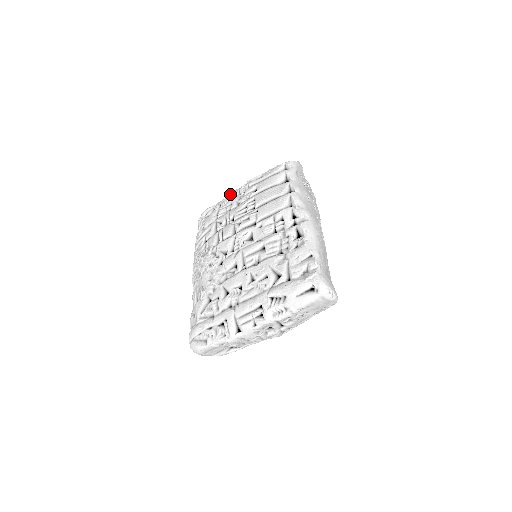
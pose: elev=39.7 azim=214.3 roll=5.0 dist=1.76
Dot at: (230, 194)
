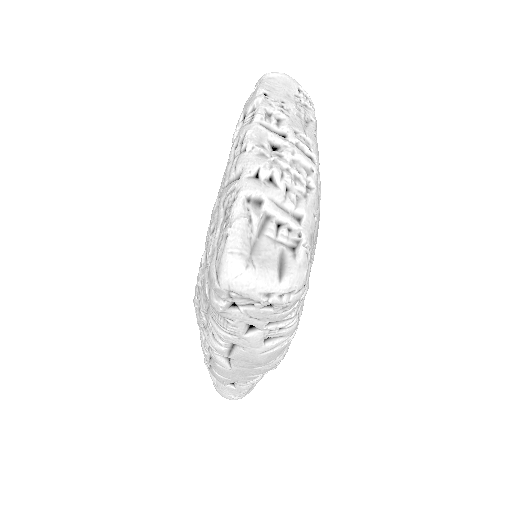
Dot at: occluded
